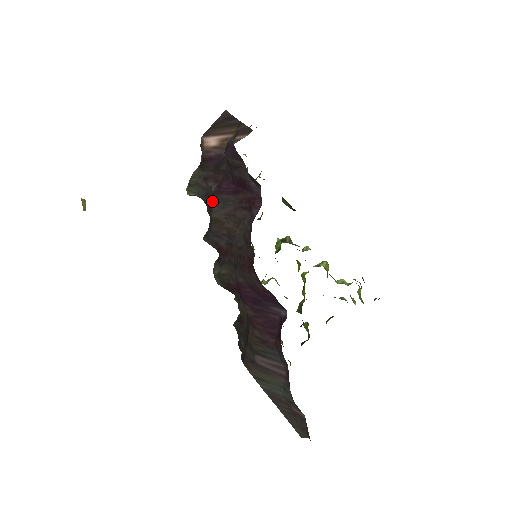
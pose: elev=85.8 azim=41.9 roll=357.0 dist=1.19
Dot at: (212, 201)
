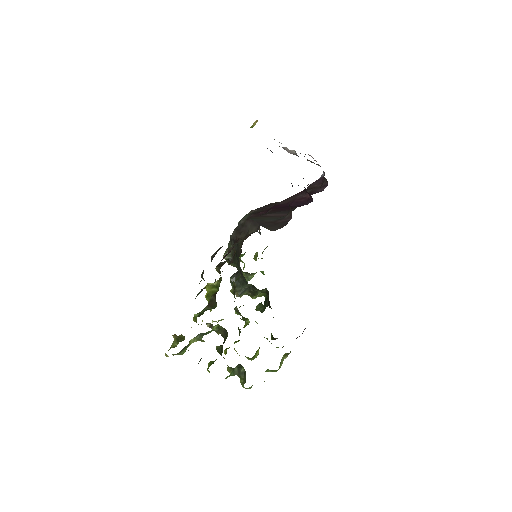
Dot at: occluded
